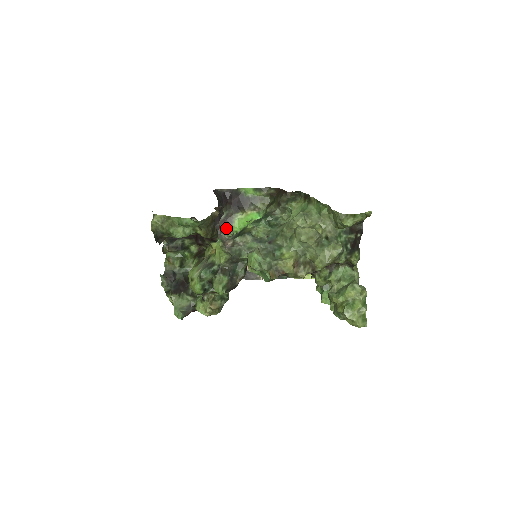
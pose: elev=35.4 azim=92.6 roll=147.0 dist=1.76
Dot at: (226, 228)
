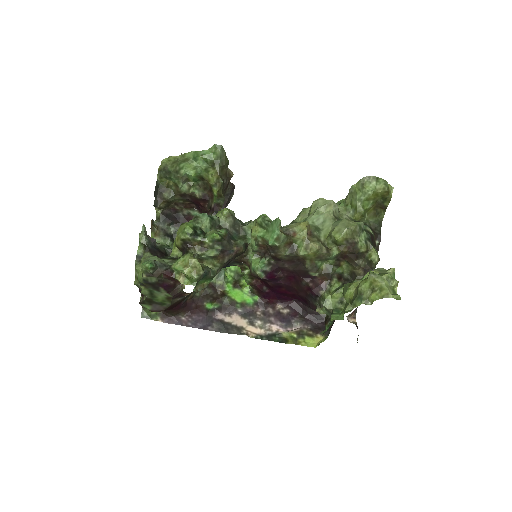
Dot at: occluded
